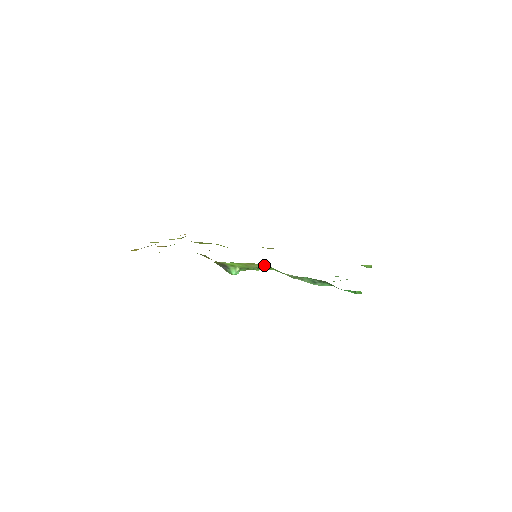
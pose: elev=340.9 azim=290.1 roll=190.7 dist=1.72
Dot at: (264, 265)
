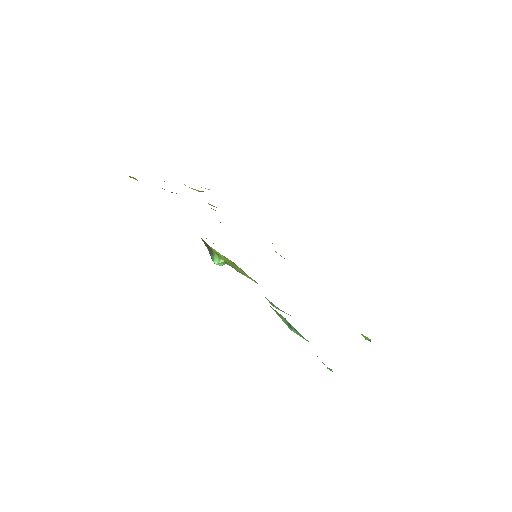
Dot at: occluded
